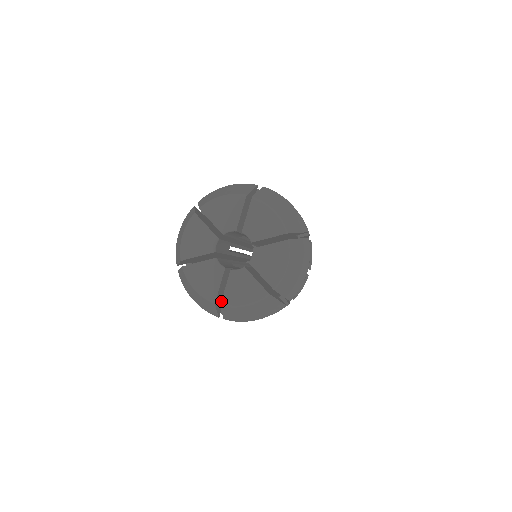
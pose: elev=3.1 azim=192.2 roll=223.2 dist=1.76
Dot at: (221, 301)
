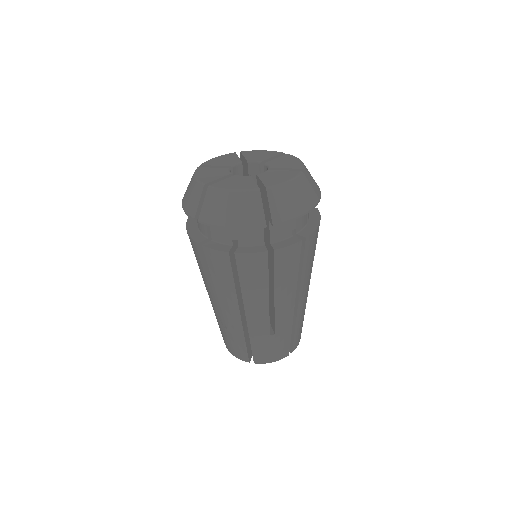
Dot at: (264, 186)
